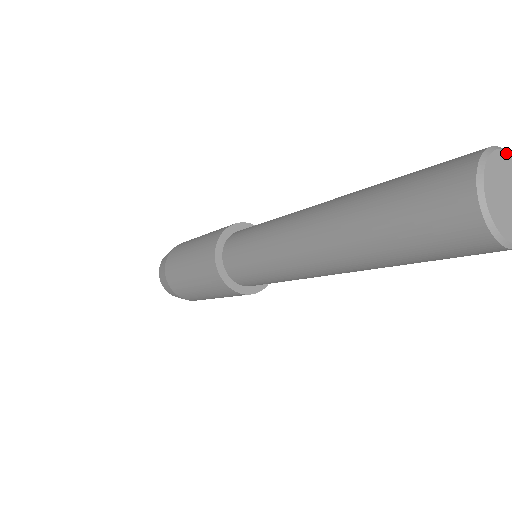
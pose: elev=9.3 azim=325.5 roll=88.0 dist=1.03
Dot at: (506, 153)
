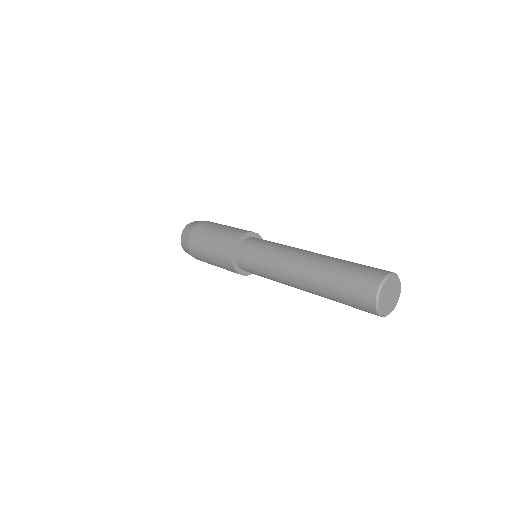
Dot at: (396, 277)
